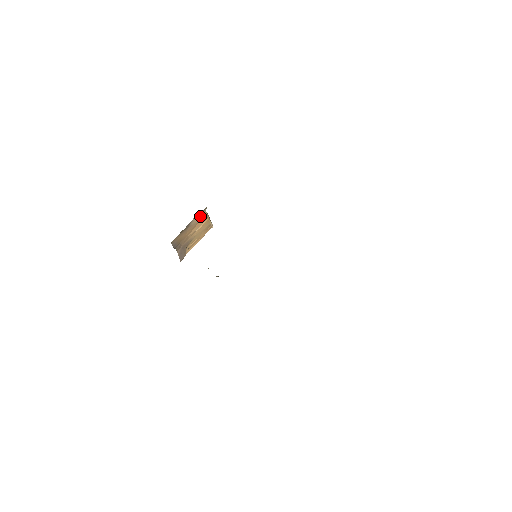
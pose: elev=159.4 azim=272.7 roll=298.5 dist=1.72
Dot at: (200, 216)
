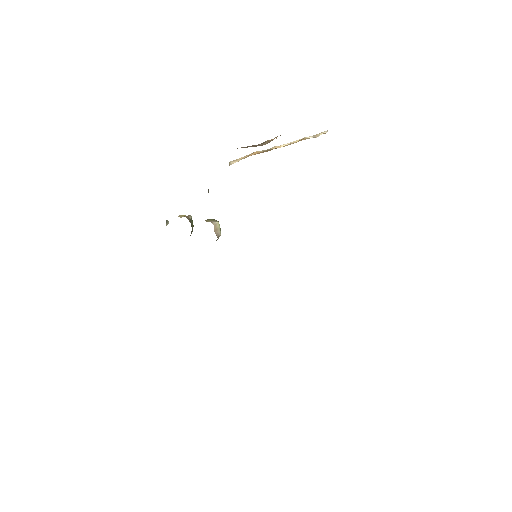
Dot at: occluded
